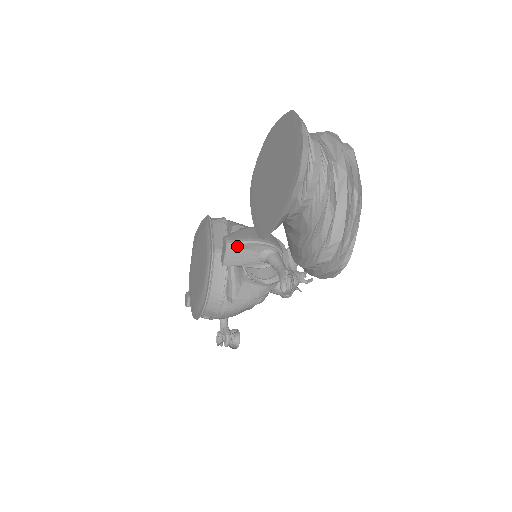
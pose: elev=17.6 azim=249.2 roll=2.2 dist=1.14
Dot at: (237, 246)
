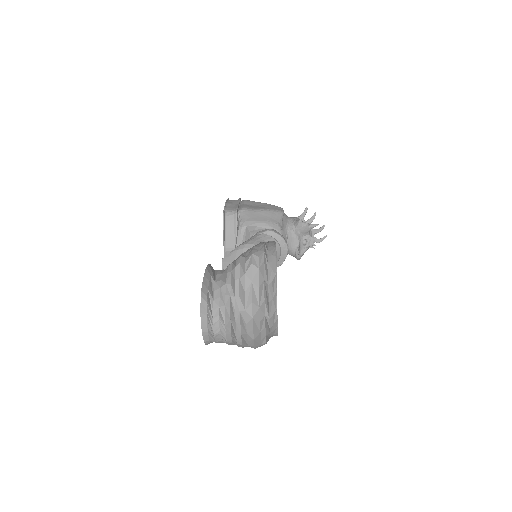
Dot at: occluded
